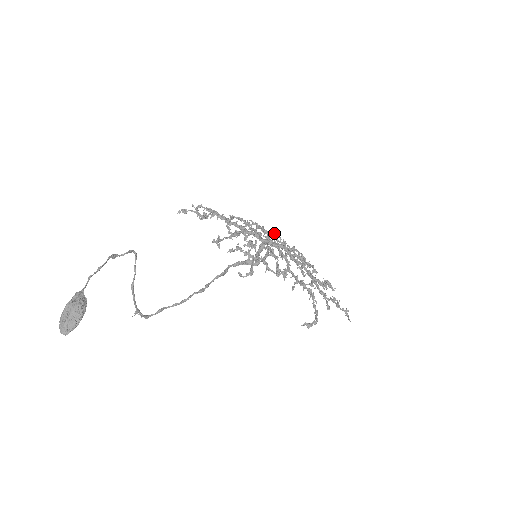
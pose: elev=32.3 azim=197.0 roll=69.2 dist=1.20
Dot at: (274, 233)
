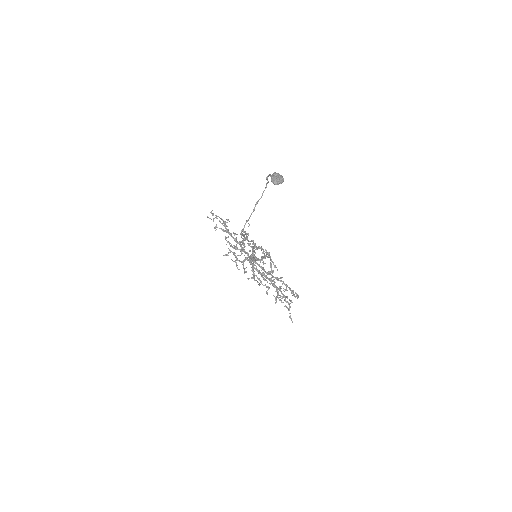
Dot at: (243, 262)
